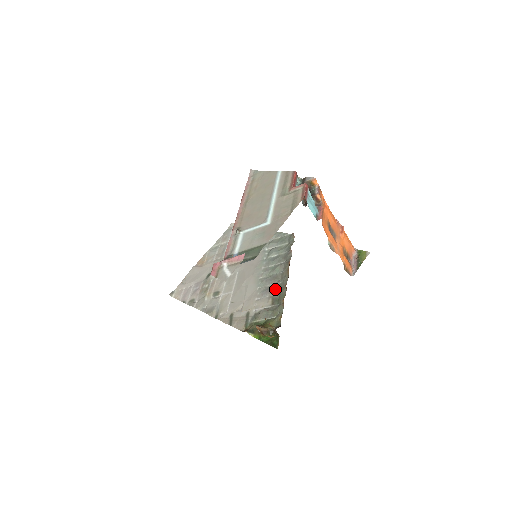
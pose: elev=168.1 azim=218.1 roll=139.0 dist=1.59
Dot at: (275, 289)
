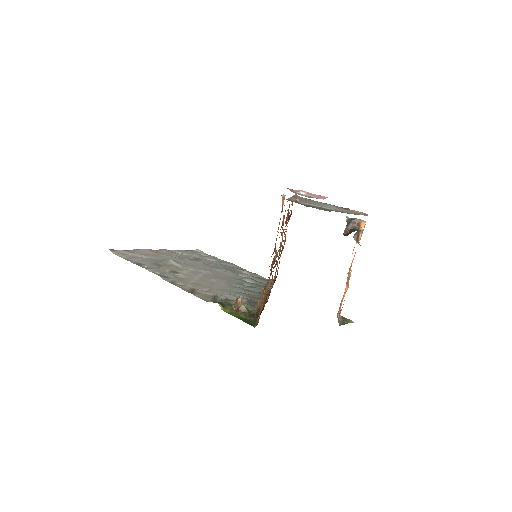
Dot at: (252, 296)
